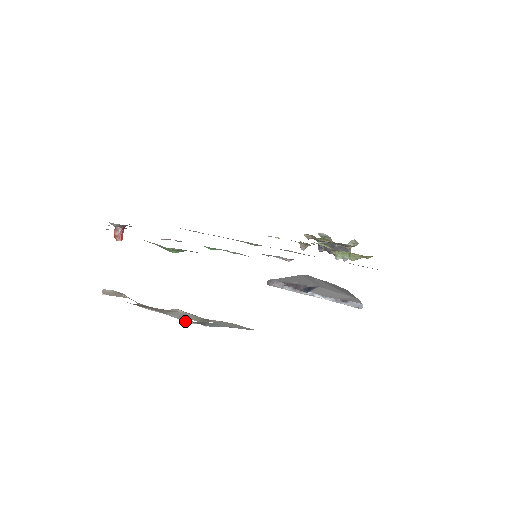
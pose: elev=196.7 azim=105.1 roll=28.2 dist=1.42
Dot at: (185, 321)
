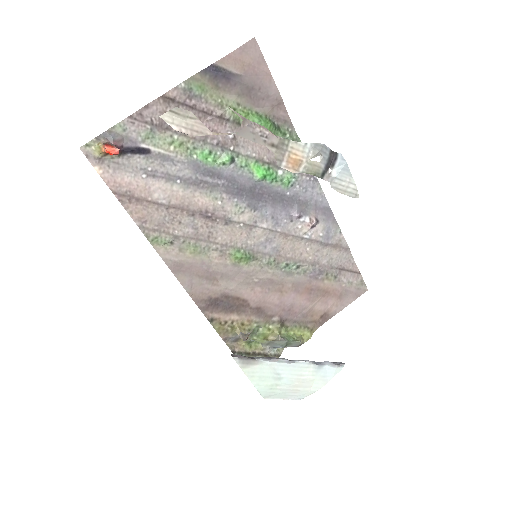
Dot at: (319, 144)
